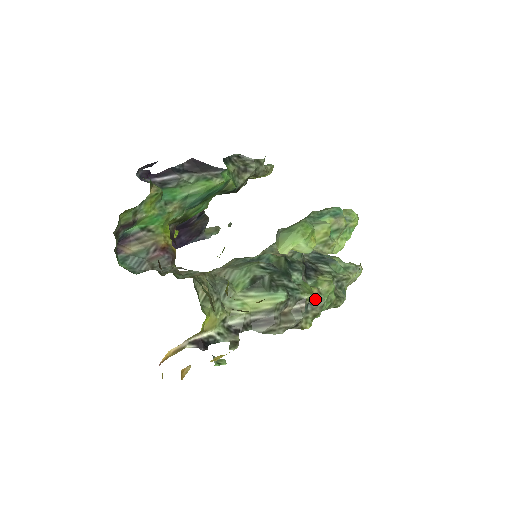
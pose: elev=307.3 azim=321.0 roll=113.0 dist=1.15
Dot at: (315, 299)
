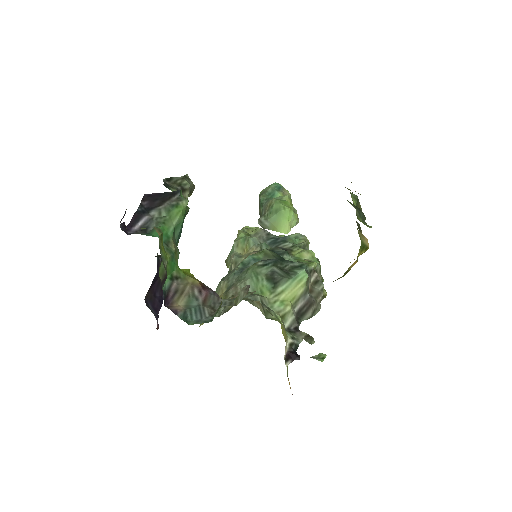
Dot at: occluded
